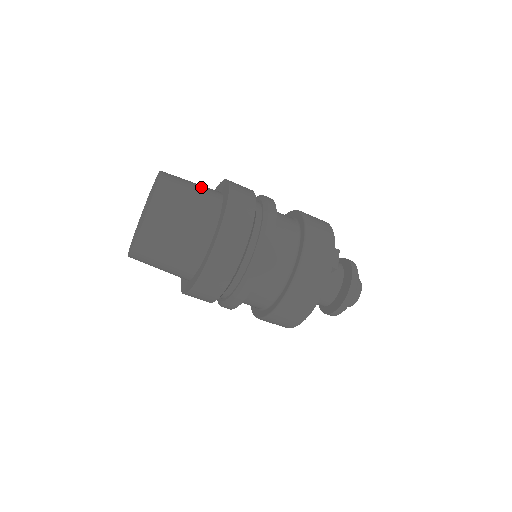
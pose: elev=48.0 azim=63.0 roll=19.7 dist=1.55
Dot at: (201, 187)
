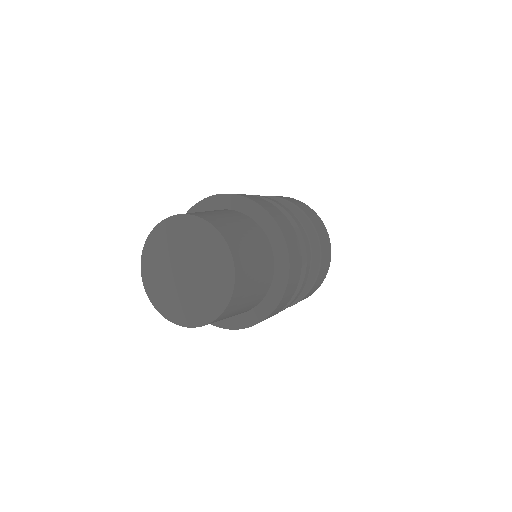
Dot at: (249, 230)
